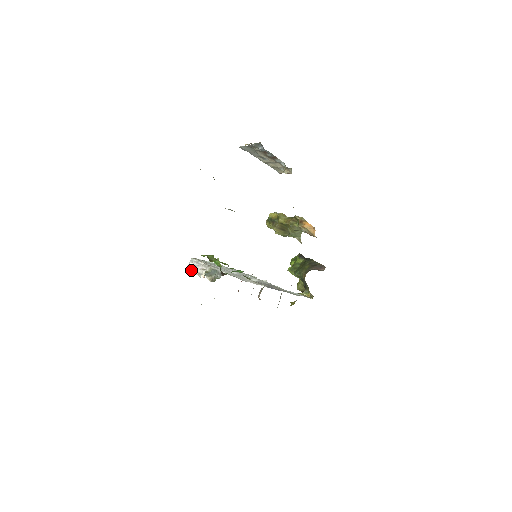
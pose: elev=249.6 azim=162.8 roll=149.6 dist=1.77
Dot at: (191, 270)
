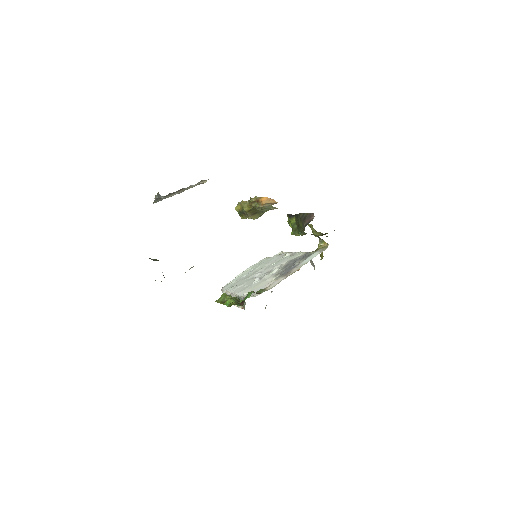
Dot at: occluded
